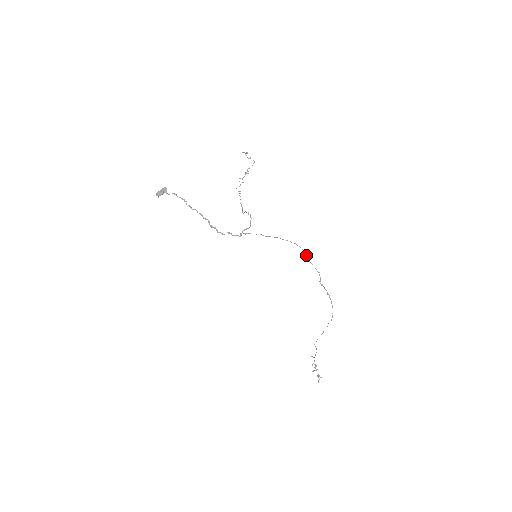
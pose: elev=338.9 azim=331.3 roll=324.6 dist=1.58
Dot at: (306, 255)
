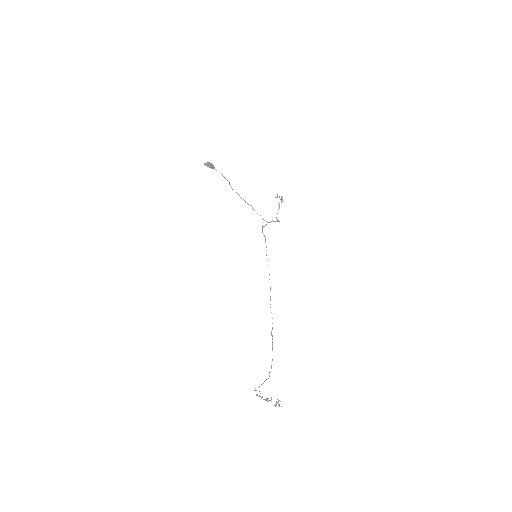
Dot at: (270, 300)
